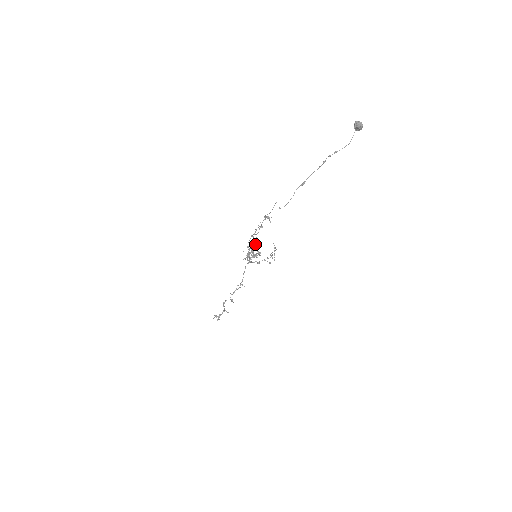
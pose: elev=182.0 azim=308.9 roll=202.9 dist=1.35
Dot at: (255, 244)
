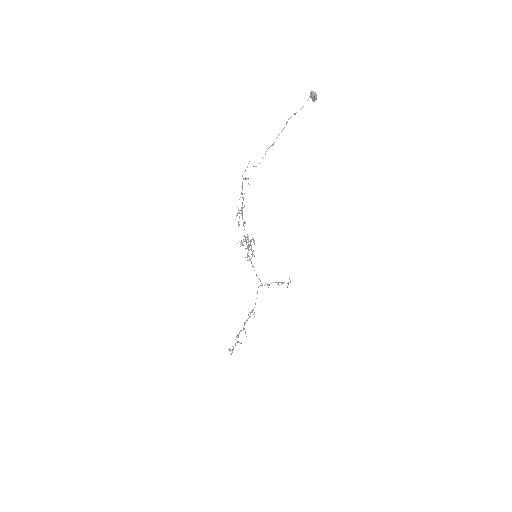
Dot at: occluded
